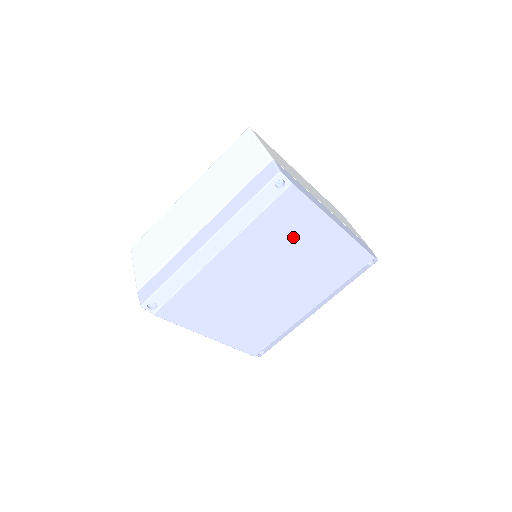
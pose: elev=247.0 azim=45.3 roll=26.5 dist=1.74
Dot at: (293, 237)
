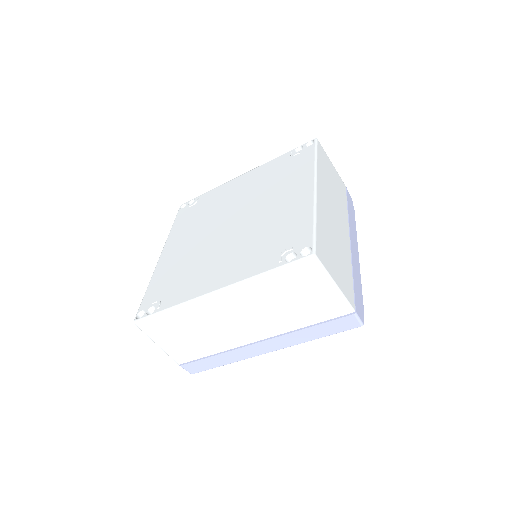
Dot at: occluded
